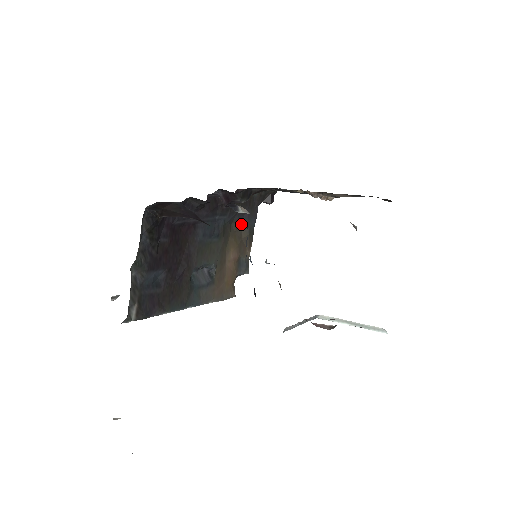
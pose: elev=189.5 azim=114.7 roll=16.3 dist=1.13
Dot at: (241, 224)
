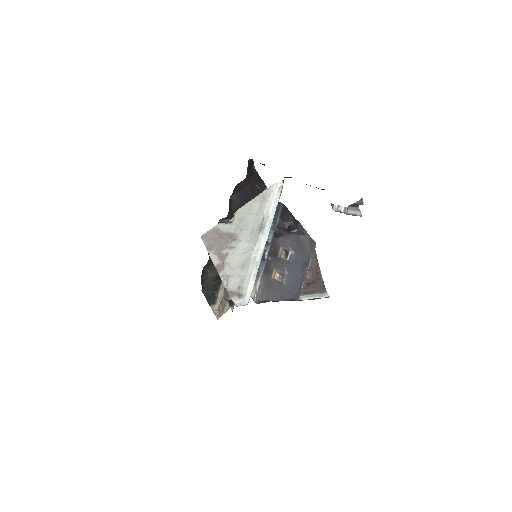
Dot at: occluded
